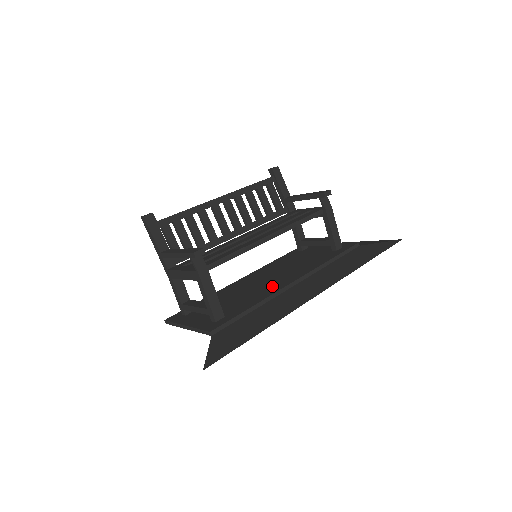
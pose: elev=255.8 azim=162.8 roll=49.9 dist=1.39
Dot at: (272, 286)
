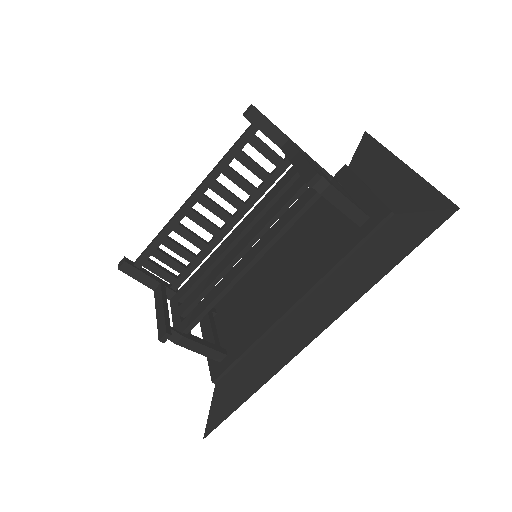
Dot at: (275, 303)
